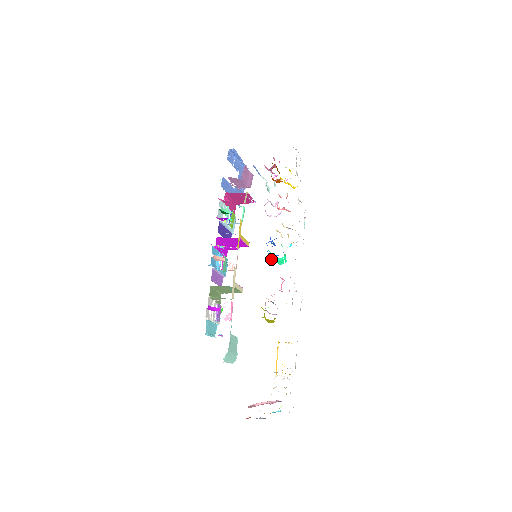
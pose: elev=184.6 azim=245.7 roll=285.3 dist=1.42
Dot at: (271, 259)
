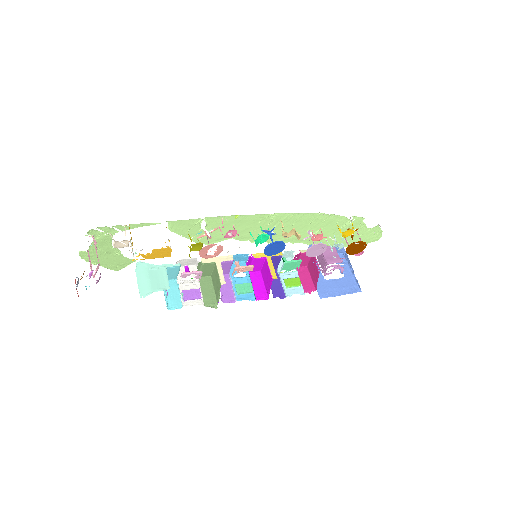
Dot at: (250, 233)
